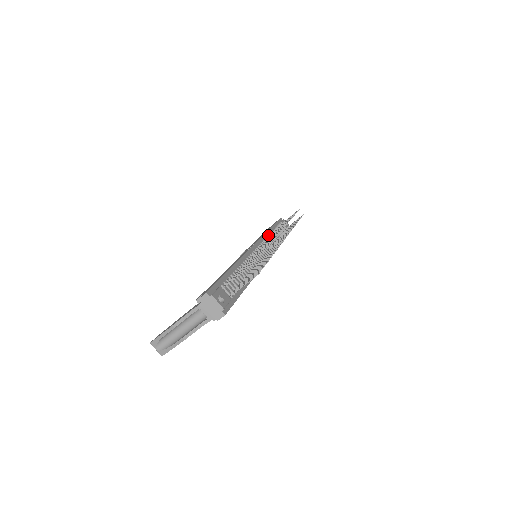
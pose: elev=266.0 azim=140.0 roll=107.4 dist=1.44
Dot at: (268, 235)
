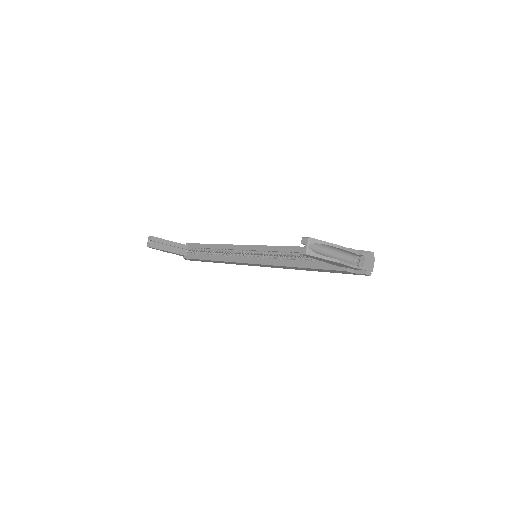
Dot at: occluded
